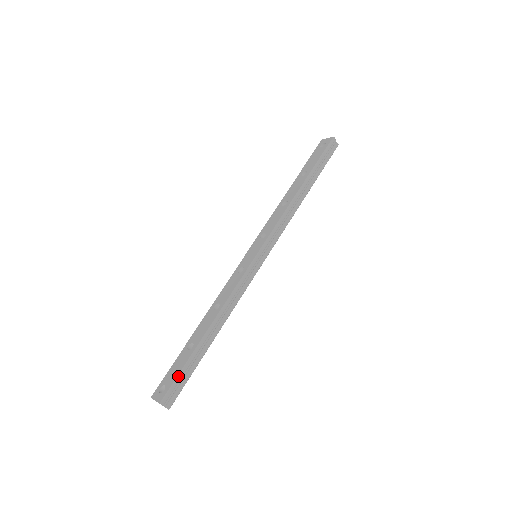
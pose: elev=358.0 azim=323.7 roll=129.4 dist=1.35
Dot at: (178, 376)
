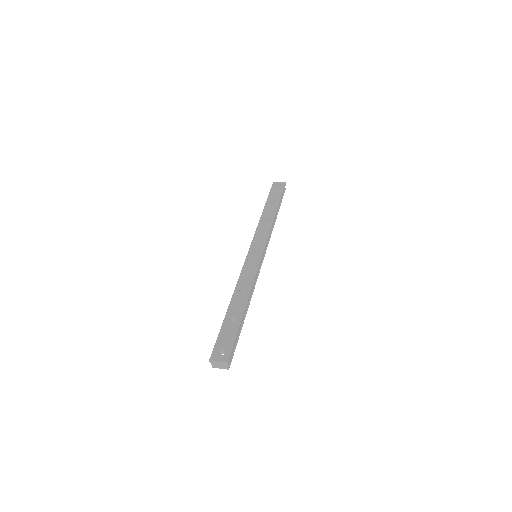
Dot at: (235, 341)
